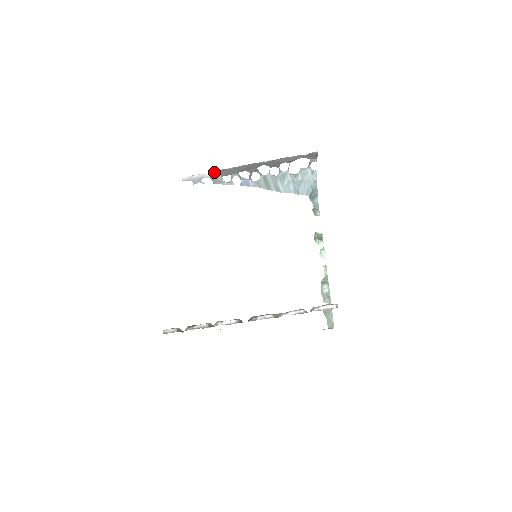
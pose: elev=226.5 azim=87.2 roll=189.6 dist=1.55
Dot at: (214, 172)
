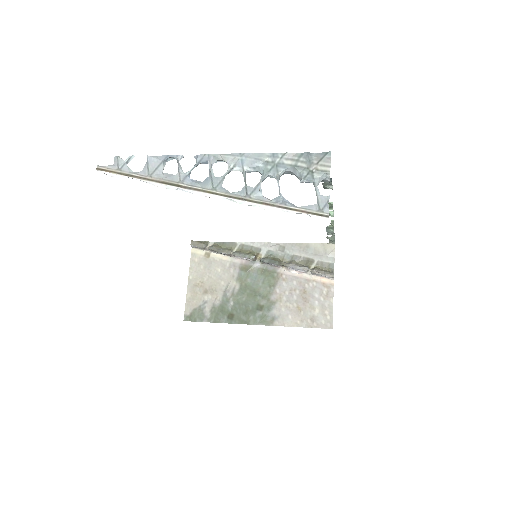
Dot at: (149, 182)
